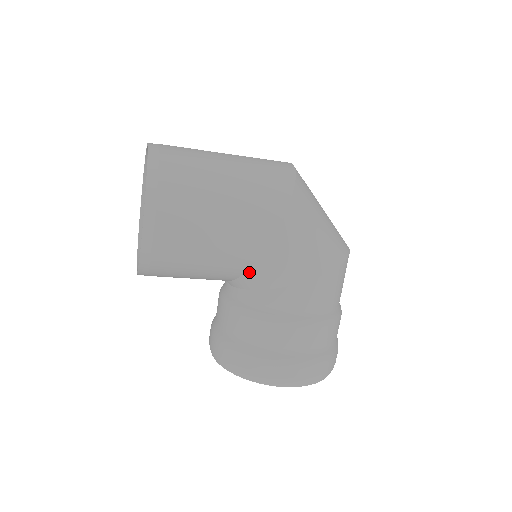
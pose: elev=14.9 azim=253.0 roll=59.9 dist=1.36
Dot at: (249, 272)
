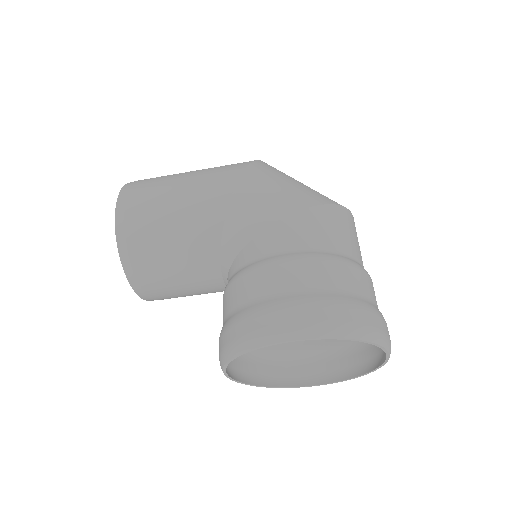
Dot at: (224, 235)
